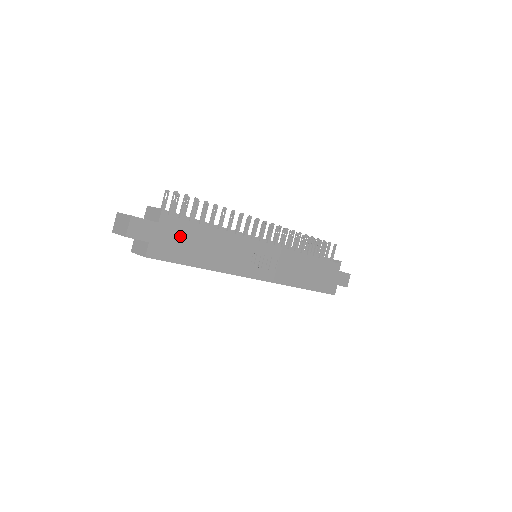
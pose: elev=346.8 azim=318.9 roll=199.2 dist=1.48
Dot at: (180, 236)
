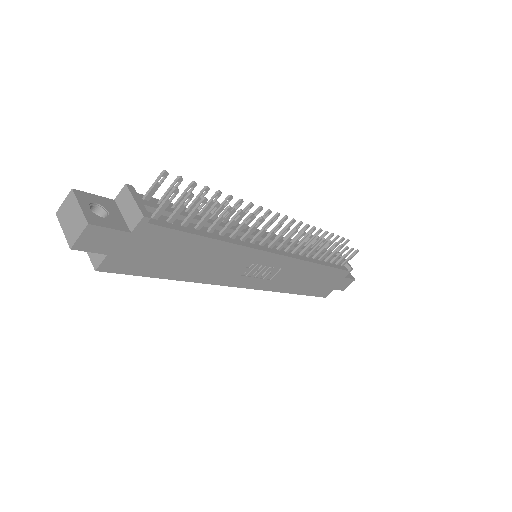
Dot at: (159, 247)
